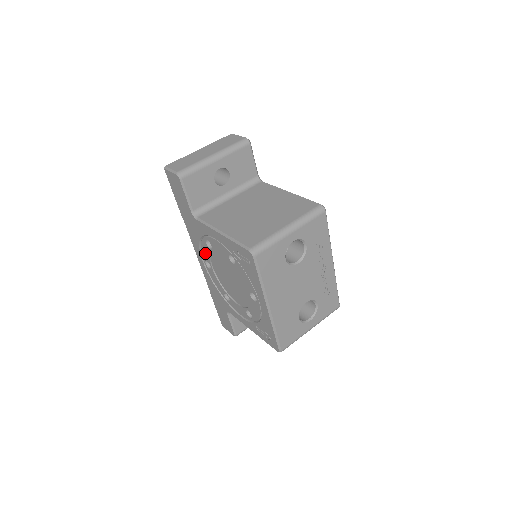
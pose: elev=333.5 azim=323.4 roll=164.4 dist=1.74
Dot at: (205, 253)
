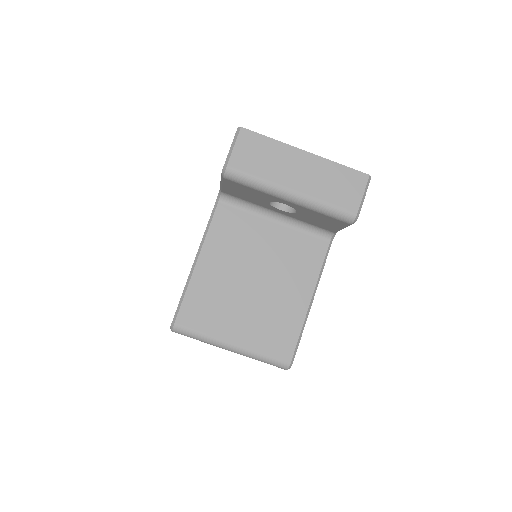
Dot at: occluded
